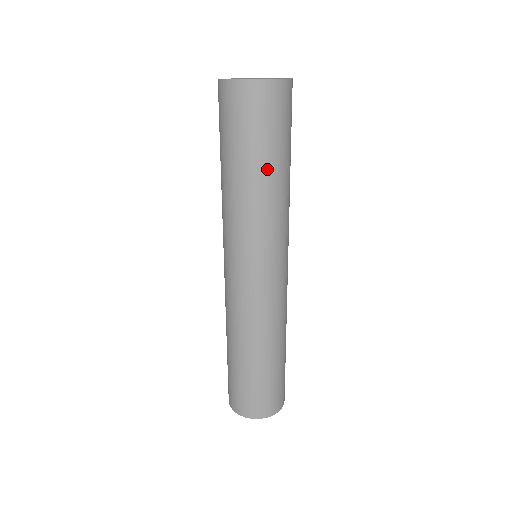
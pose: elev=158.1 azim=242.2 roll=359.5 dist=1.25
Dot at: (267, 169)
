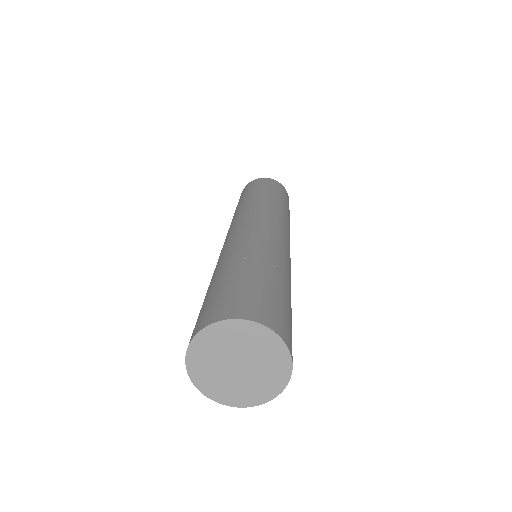
Dot at: occluded
